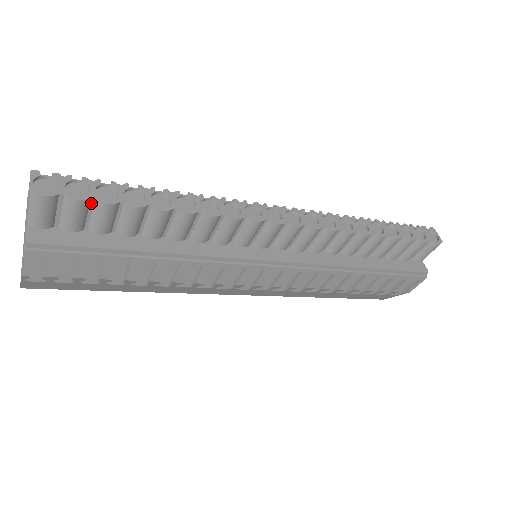
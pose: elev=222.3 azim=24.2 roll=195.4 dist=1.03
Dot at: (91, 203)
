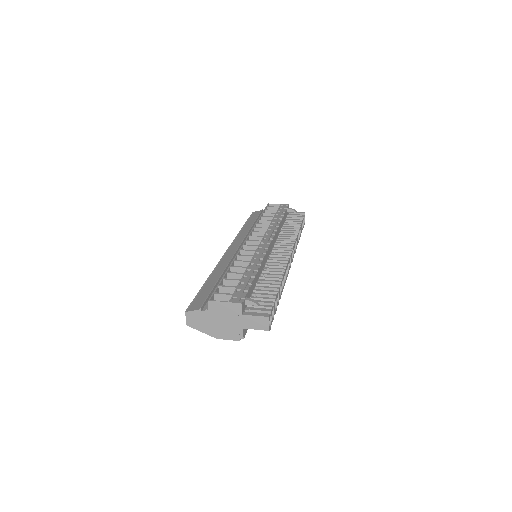
Dot at: occluded
